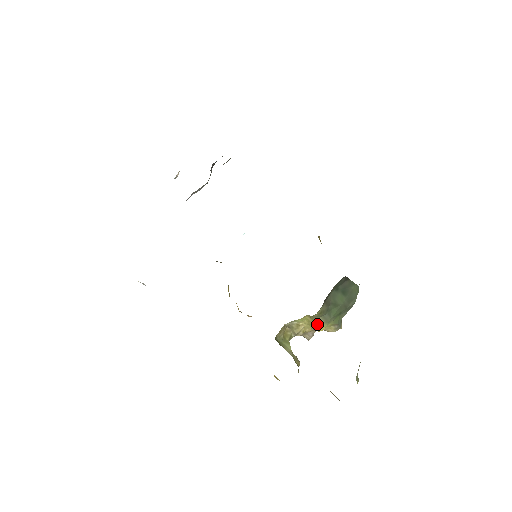
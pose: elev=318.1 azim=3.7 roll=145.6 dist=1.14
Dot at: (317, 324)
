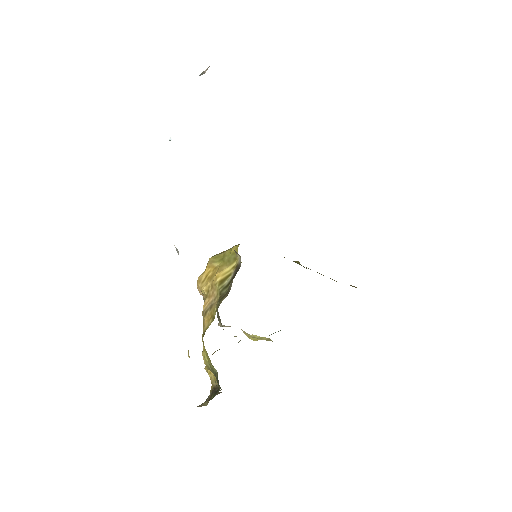
Dot at: occluded
